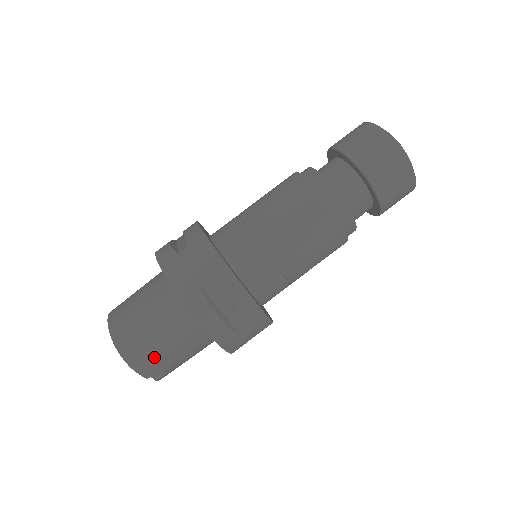
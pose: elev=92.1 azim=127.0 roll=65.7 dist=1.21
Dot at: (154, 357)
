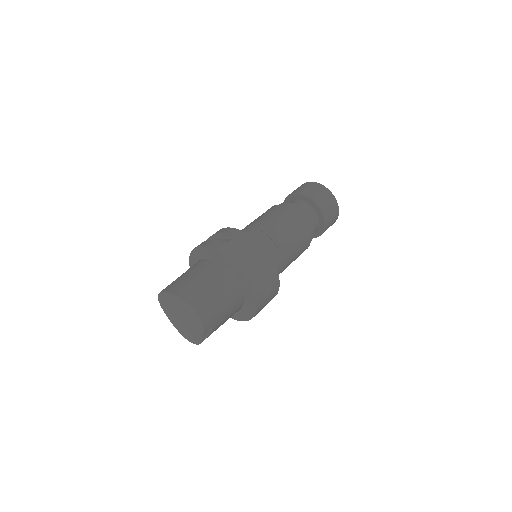
Dot at: (215, 313)
